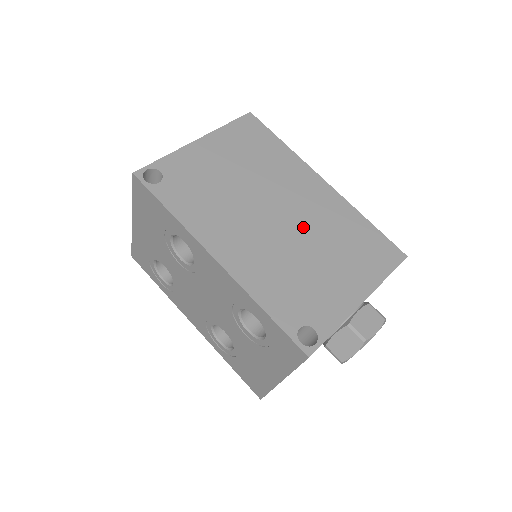
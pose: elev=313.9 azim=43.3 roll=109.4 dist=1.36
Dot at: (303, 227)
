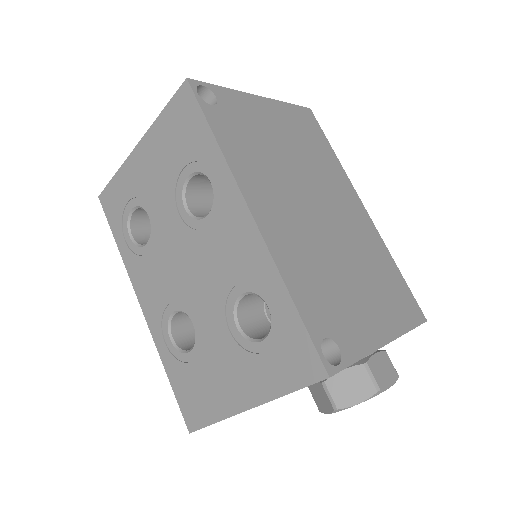
Dot at: (341, 236)
